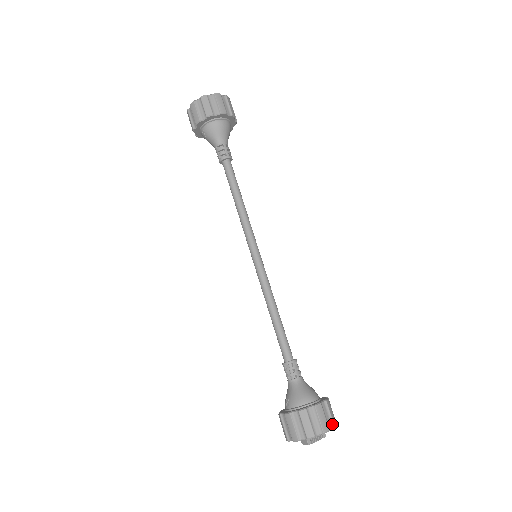
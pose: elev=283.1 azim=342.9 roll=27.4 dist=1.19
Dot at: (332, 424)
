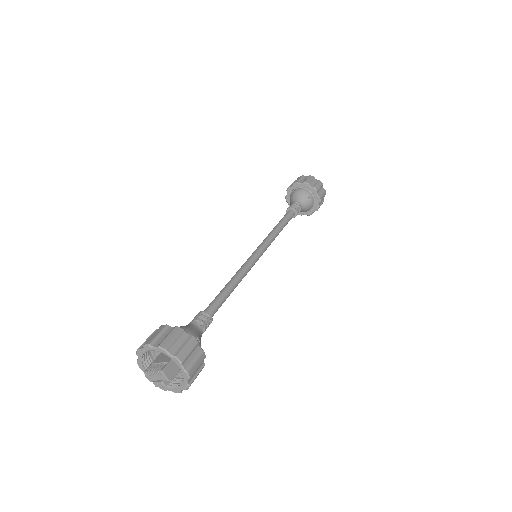
Dot at: (160, 344)
